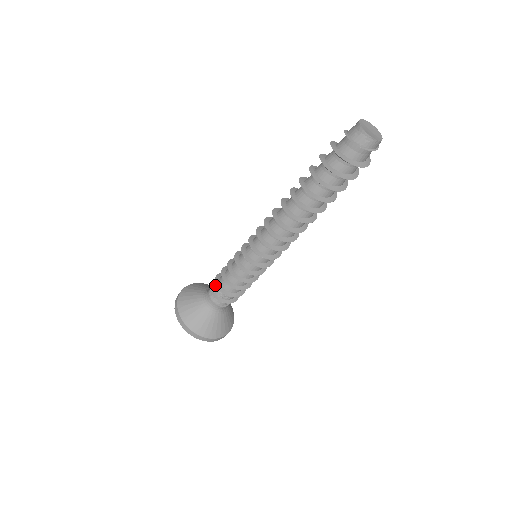
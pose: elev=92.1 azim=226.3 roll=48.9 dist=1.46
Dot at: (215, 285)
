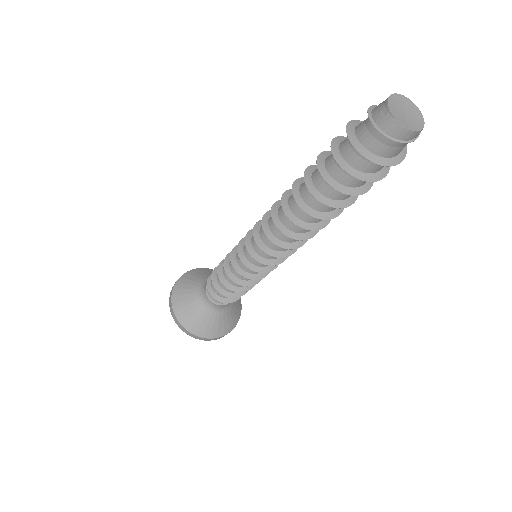
Dot at: occluded
